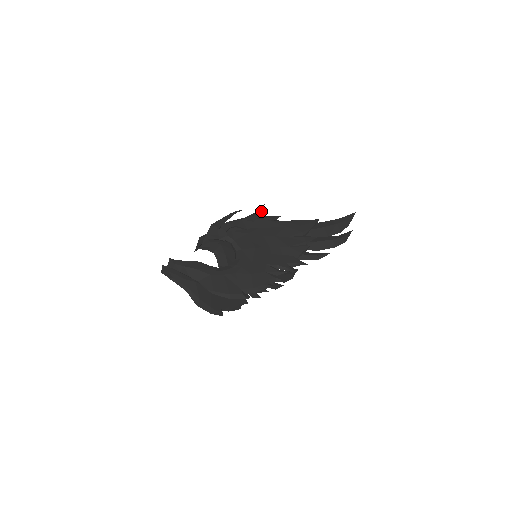
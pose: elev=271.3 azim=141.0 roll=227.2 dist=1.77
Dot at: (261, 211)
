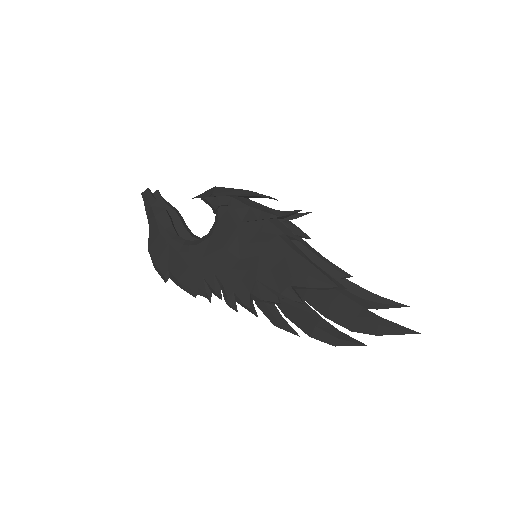
Dot at: (284, 215)
